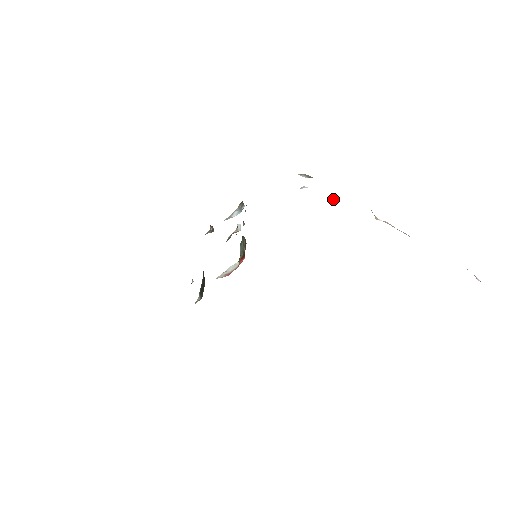
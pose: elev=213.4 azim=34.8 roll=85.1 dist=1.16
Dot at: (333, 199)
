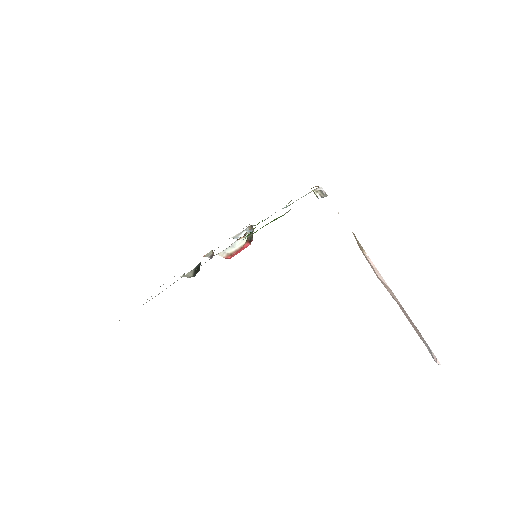
Dot at: occluded
